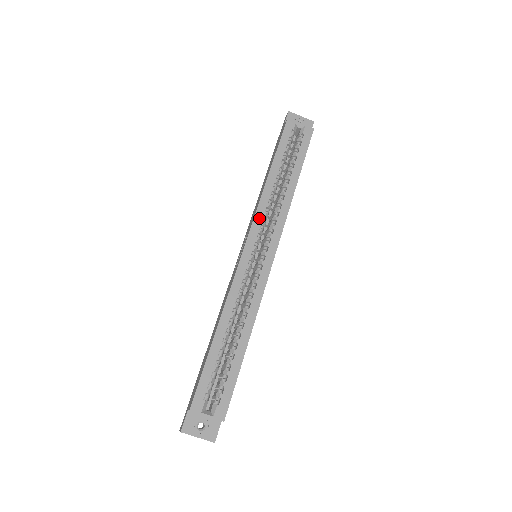
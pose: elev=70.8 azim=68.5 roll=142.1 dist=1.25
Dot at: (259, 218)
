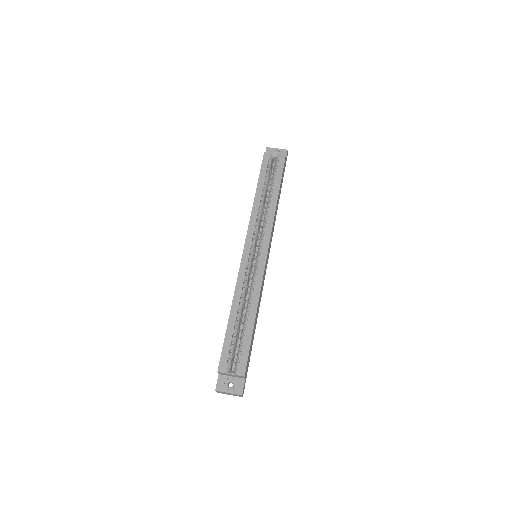
Dot at: (252, 227)
